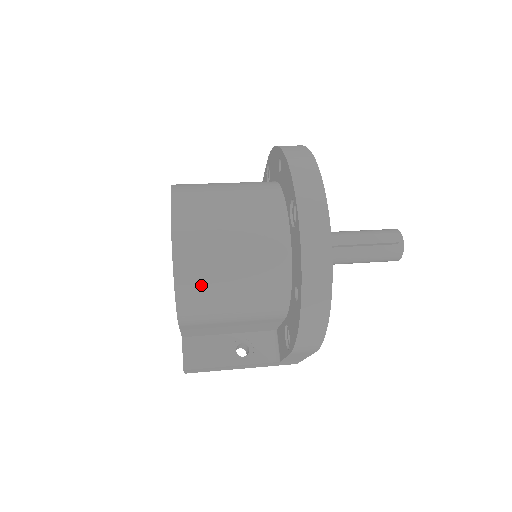
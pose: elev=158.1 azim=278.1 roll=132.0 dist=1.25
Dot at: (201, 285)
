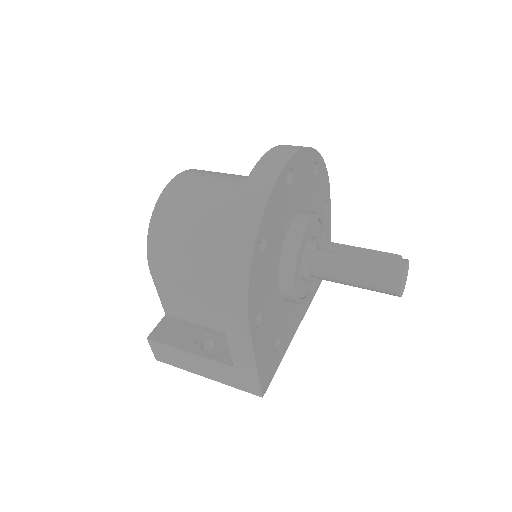
Dot at: (170, 222)
